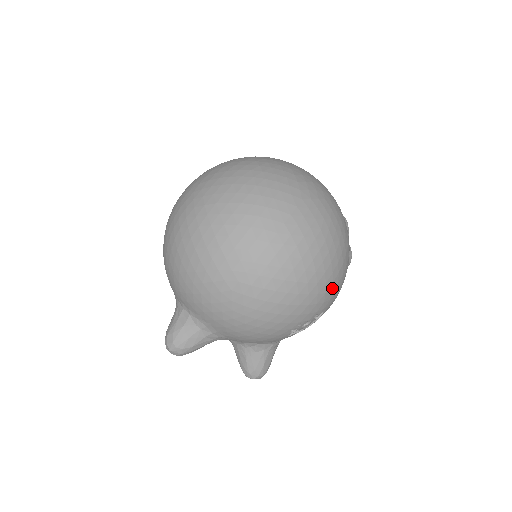
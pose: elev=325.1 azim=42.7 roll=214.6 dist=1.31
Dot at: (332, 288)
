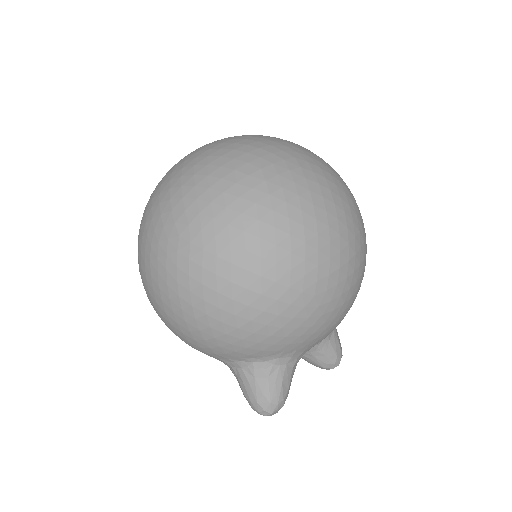
Dot at: occluded
